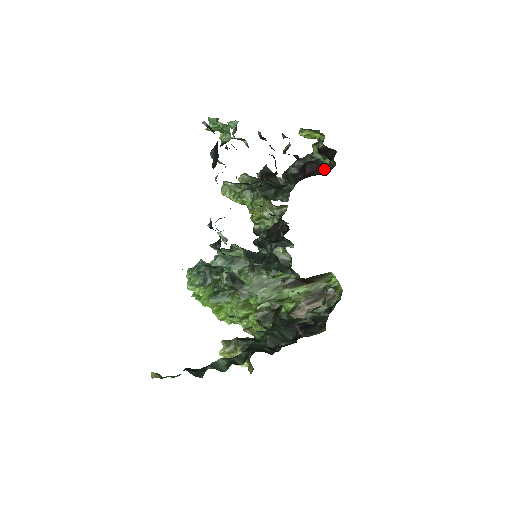
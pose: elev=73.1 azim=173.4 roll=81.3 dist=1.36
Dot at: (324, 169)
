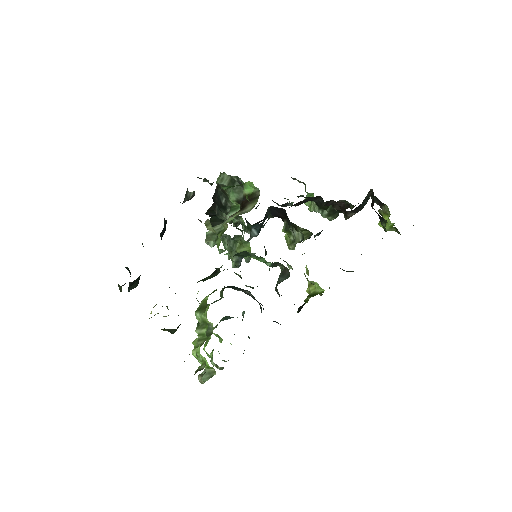
Dot at: occluded
